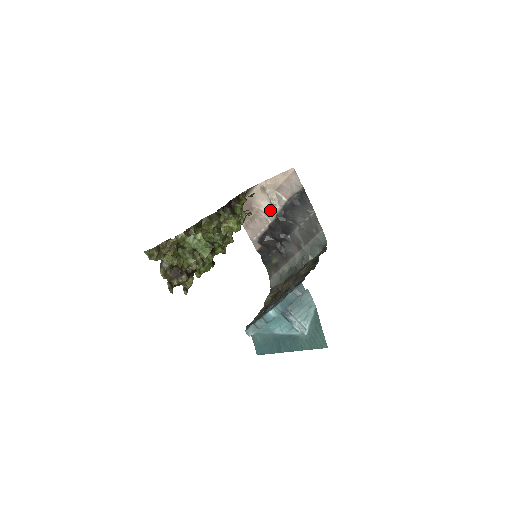
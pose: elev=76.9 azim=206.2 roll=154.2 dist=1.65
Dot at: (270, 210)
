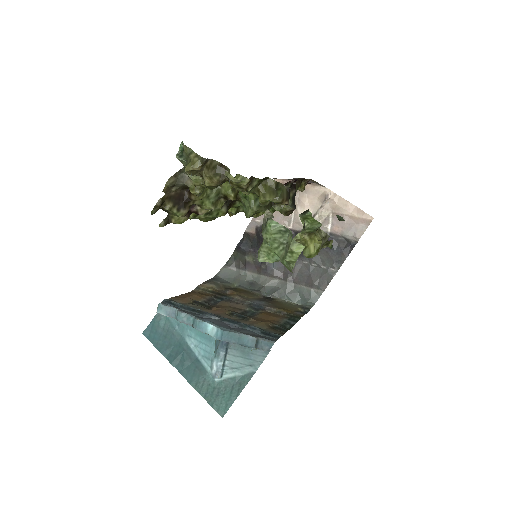
Dot at: occluded
